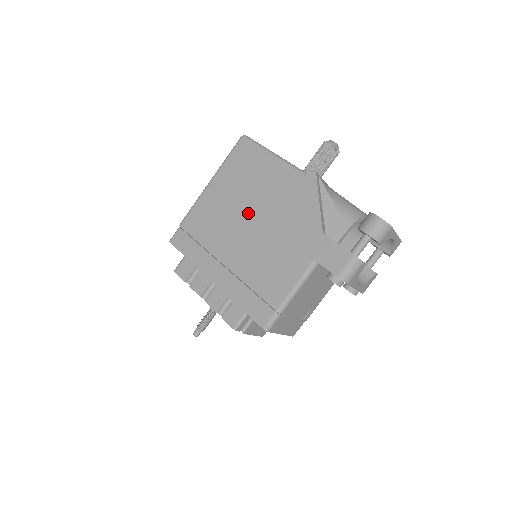
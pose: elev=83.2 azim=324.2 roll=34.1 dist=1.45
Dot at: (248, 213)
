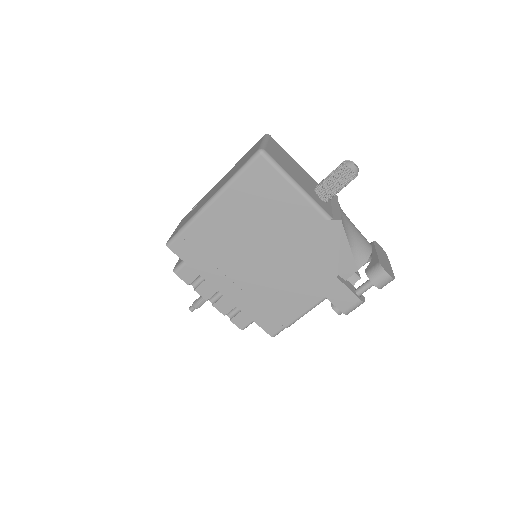
Dot at: (264, 242)
